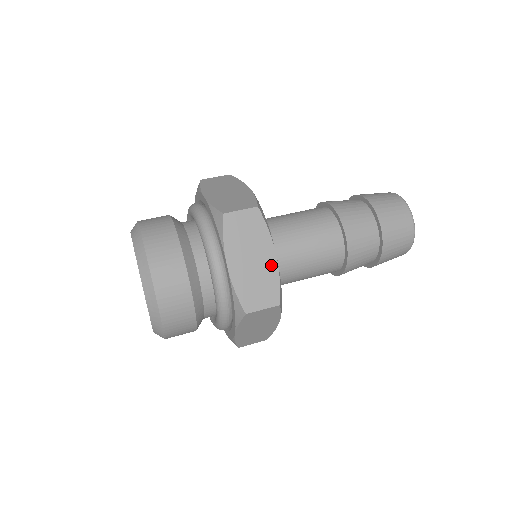
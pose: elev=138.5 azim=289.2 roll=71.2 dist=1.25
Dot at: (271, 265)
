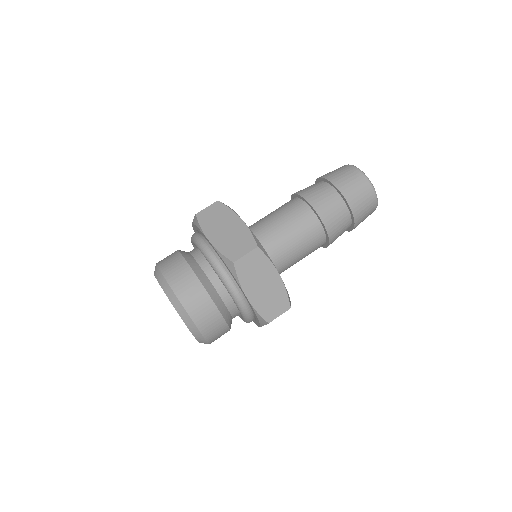
Dot at: occluded
